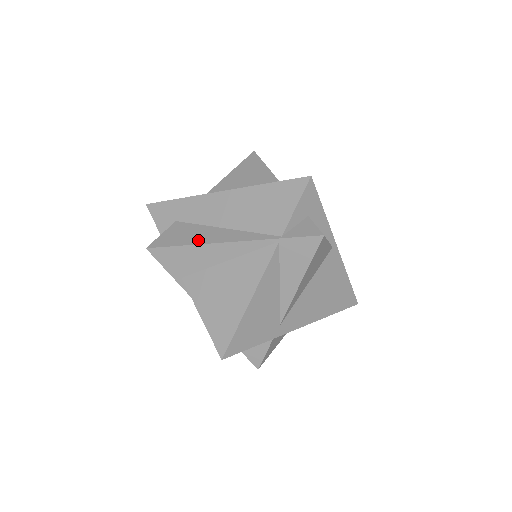
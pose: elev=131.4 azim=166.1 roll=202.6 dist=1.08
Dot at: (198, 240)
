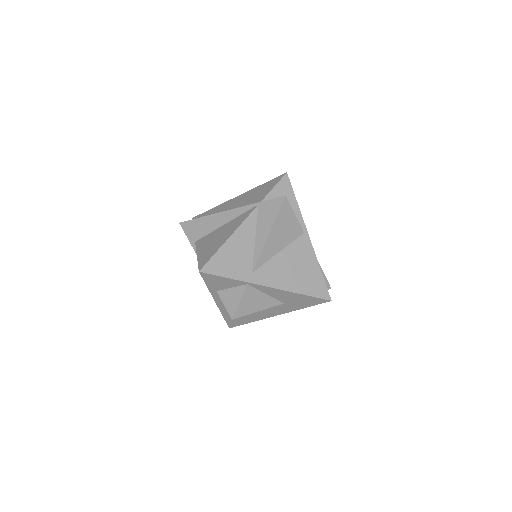
Dot at: (211, 215)
